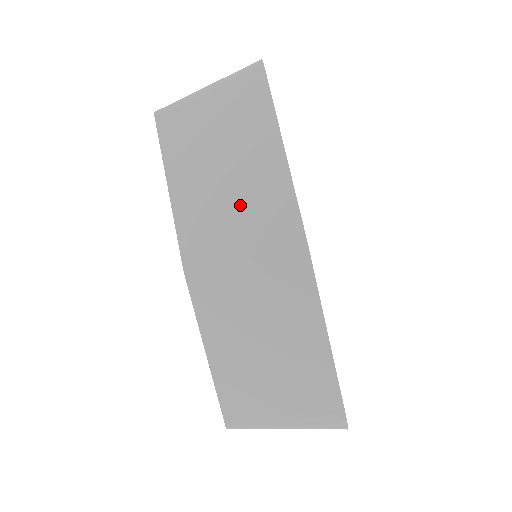
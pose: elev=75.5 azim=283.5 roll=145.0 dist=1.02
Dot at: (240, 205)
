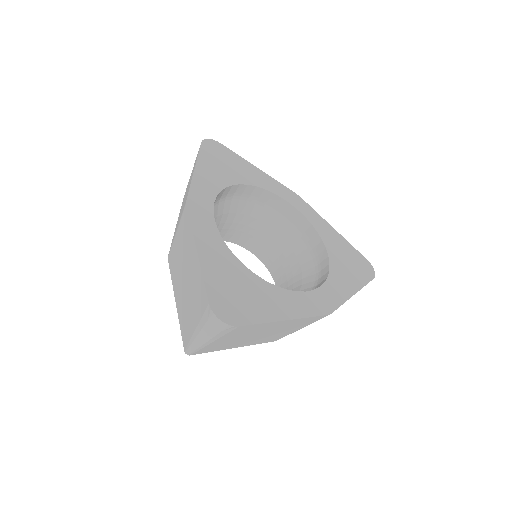
Dot at: (282, 330)
